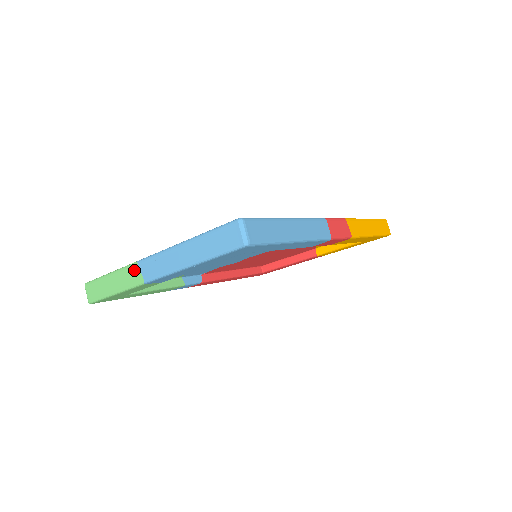
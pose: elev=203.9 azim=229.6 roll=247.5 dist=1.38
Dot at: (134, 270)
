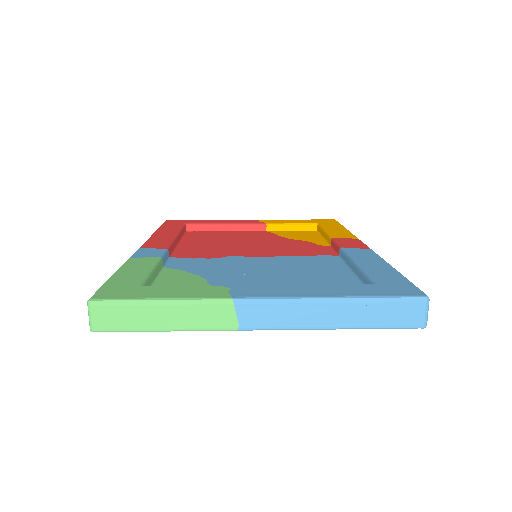
Dot at: (223, 310)
